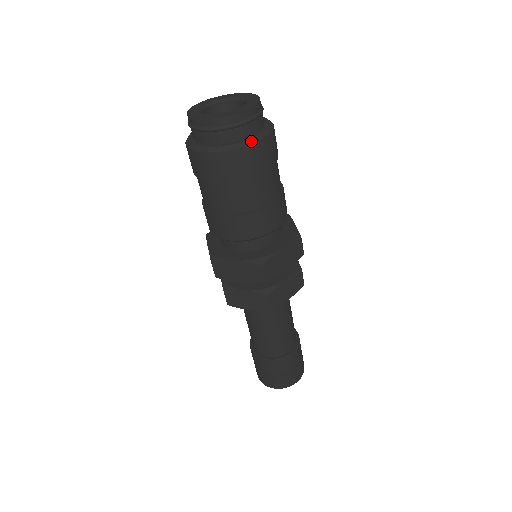
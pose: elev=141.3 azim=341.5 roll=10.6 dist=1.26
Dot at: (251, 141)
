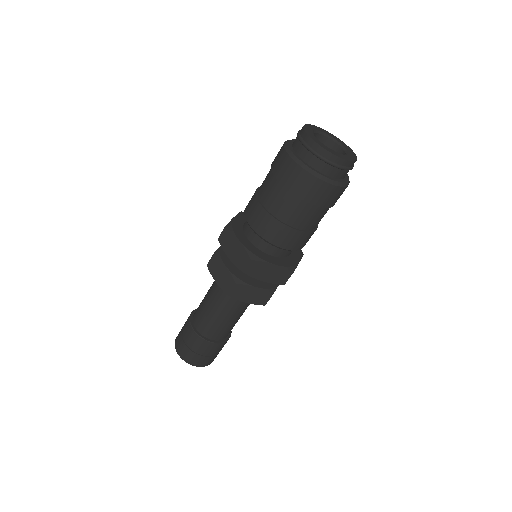
Dot at: (322, 177)
